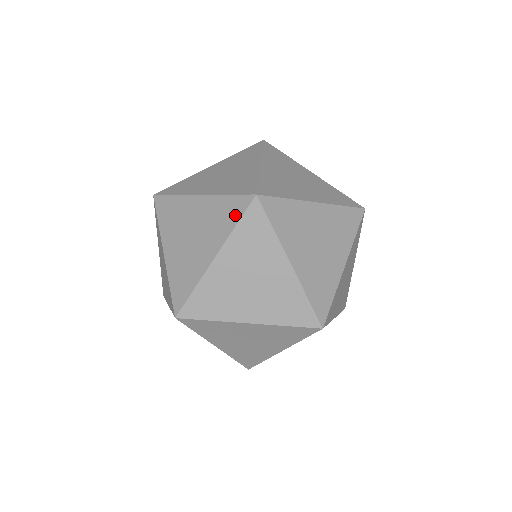
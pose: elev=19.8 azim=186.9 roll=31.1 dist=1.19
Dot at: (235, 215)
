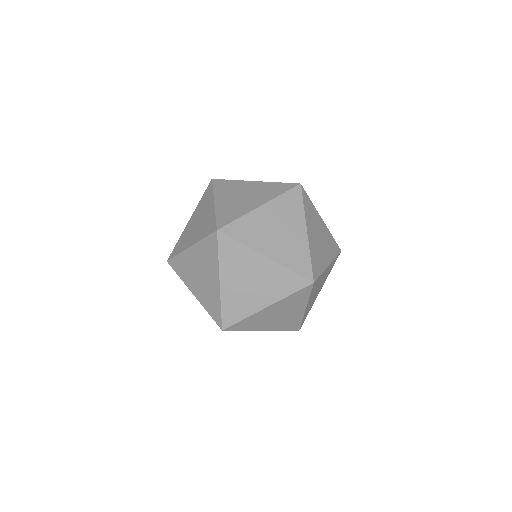
Dot at: (306, 295)
